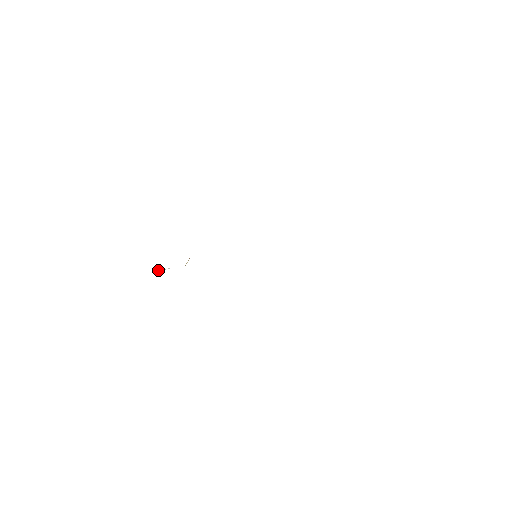
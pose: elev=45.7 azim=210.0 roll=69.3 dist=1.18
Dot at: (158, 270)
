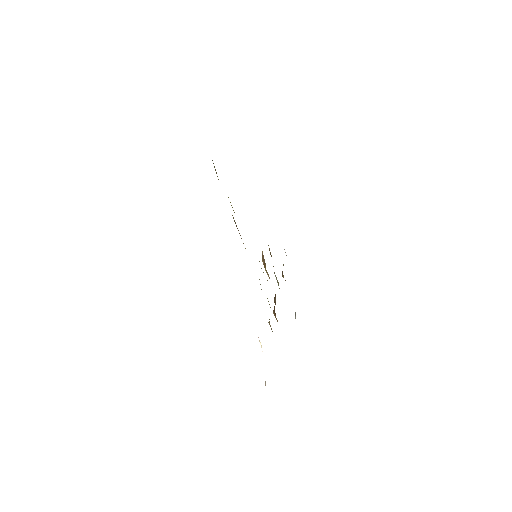
Dot at: (265, 384)
